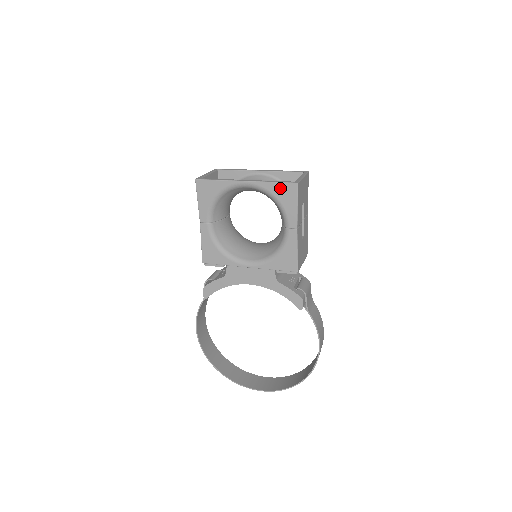
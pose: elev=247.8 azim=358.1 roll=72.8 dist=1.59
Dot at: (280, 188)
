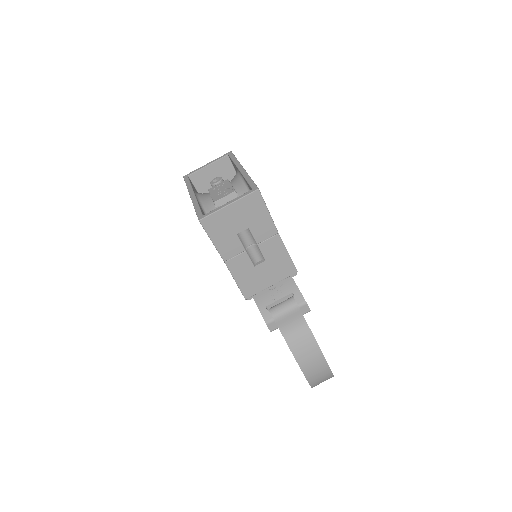
Dot at: occluded
